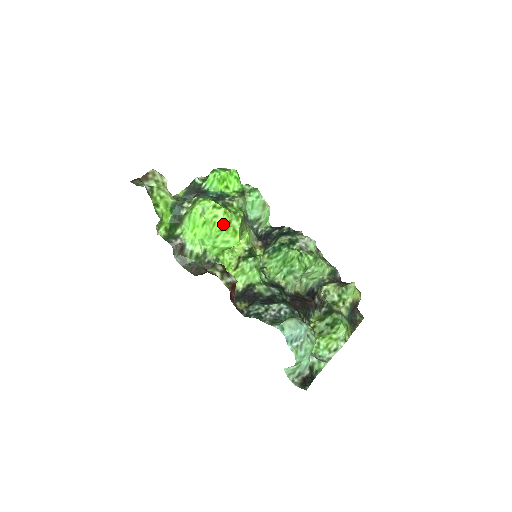
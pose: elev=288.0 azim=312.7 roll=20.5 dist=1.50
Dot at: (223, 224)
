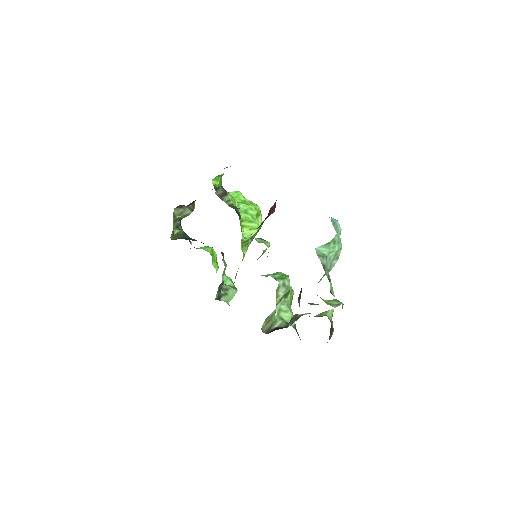
Dot at: (258, 208)
